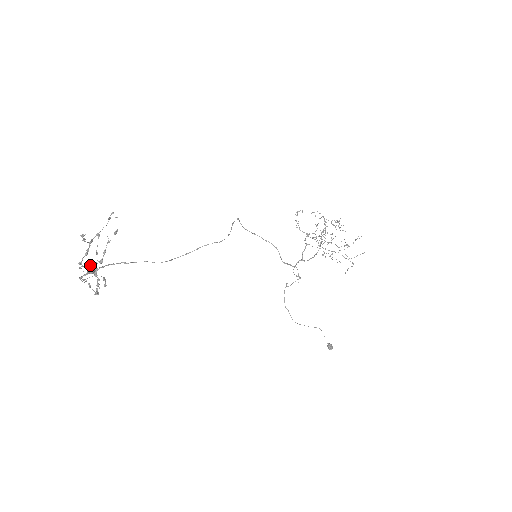
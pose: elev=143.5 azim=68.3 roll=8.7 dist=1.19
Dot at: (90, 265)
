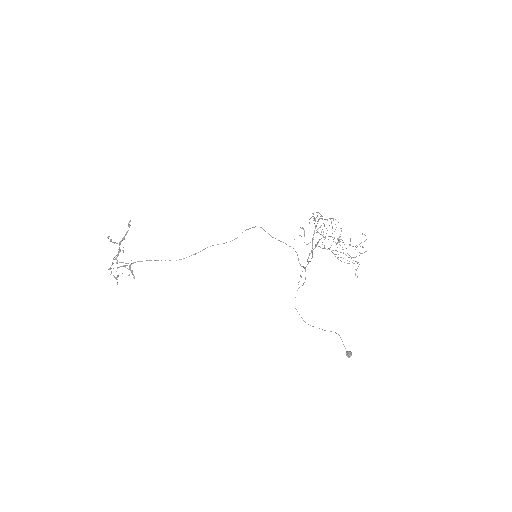
Dot at: (113, 258)
